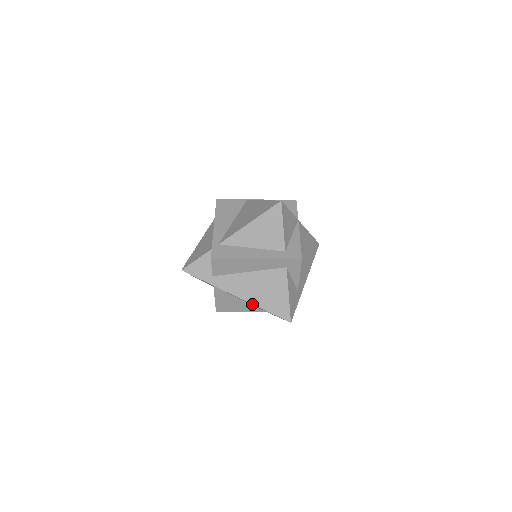
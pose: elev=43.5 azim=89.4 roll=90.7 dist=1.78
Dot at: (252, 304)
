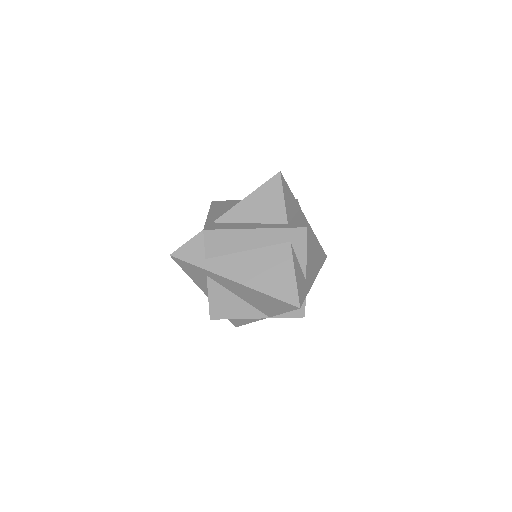
Dot at: (252, 289)
